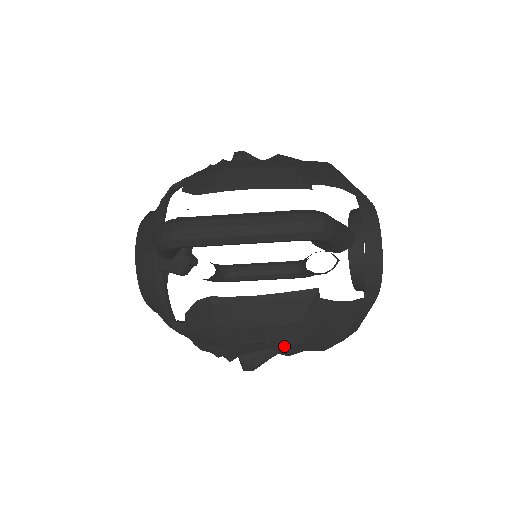
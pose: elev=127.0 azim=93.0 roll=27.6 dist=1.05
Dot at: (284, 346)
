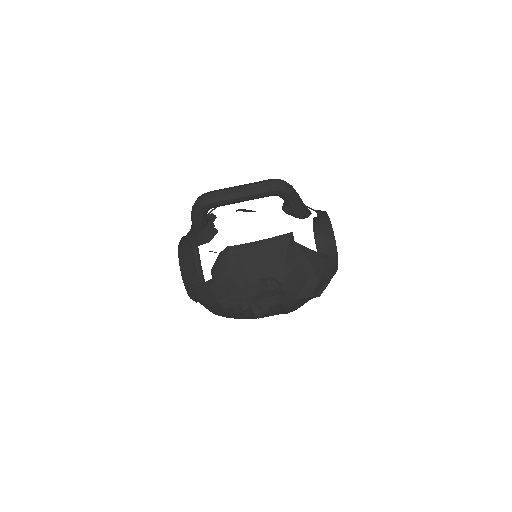
Dot at: (278, 281)
